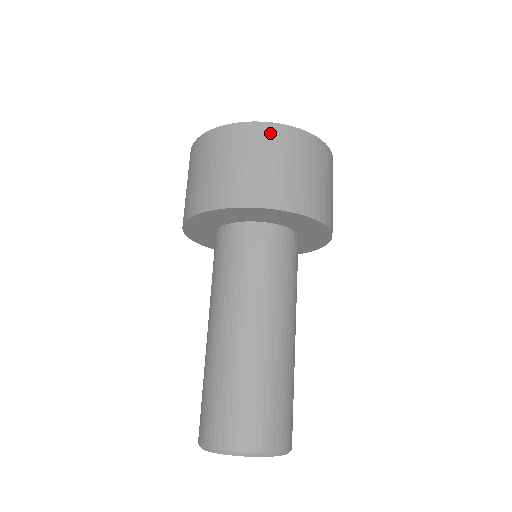
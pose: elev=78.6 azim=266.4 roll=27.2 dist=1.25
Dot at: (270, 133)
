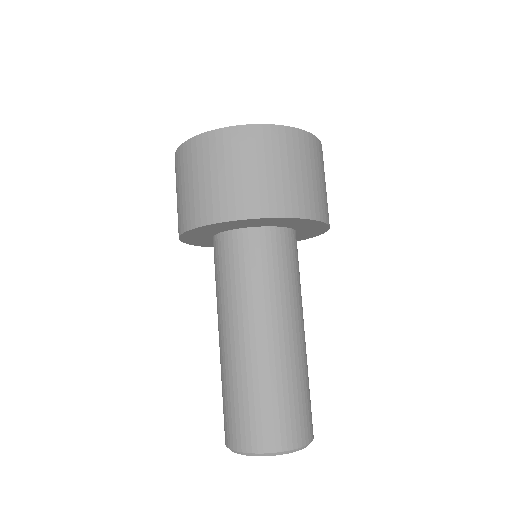
Dot at: (247, 137)
